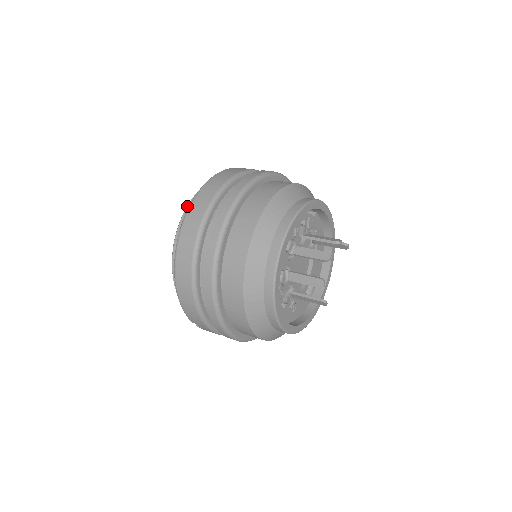
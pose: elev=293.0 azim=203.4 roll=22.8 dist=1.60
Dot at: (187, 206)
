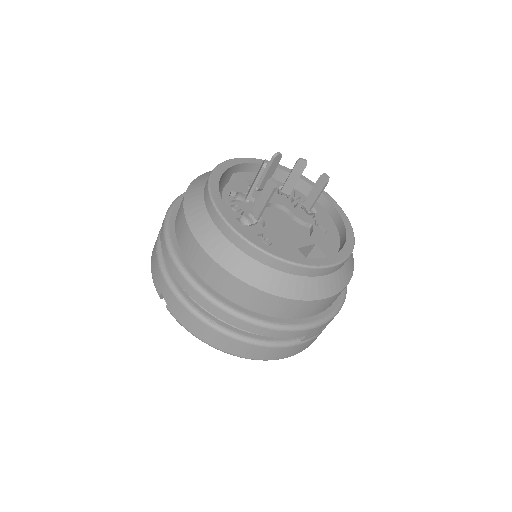
Dot at: occluded
